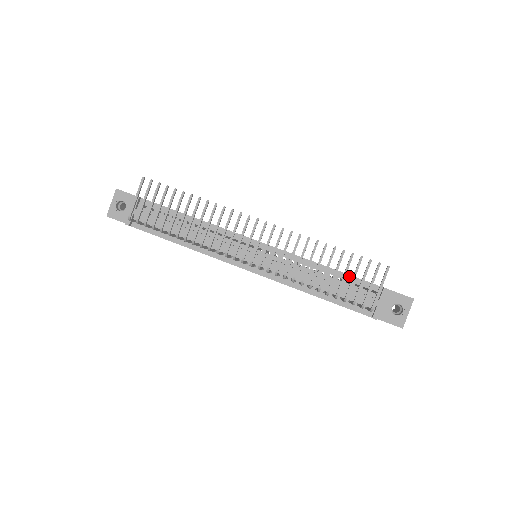
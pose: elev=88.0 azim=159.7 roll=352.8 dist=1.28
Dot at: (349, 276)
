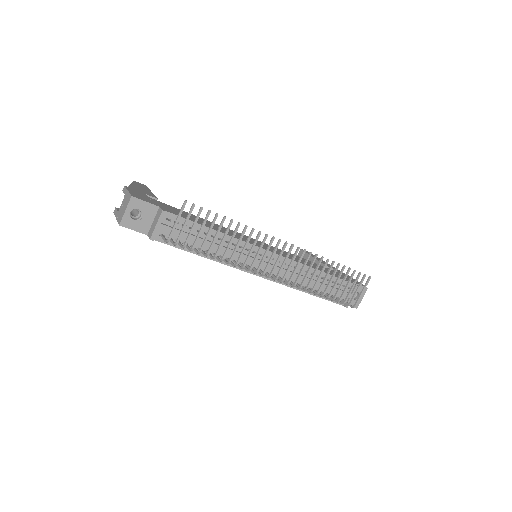
Dot at: (334, 277)
